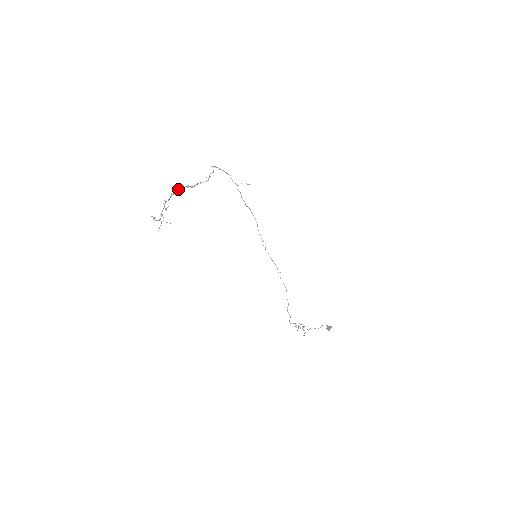
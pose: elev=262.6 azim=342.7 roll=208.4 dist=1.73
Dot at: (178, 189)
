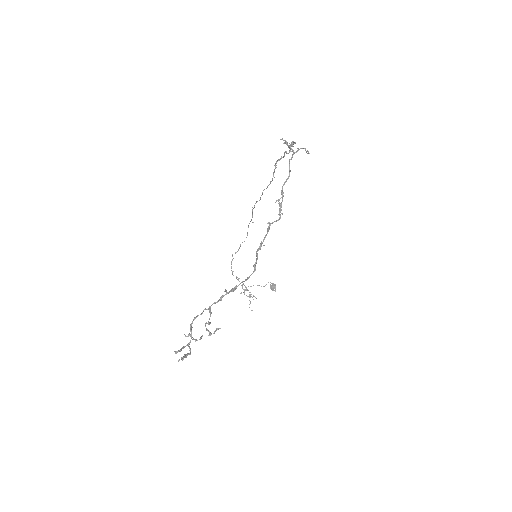
Dot at: (242, 282)
